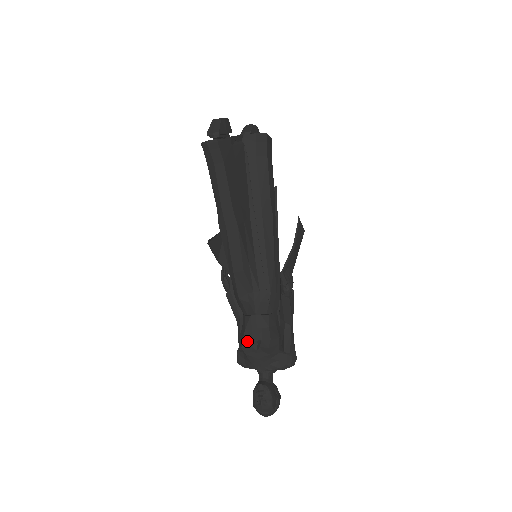
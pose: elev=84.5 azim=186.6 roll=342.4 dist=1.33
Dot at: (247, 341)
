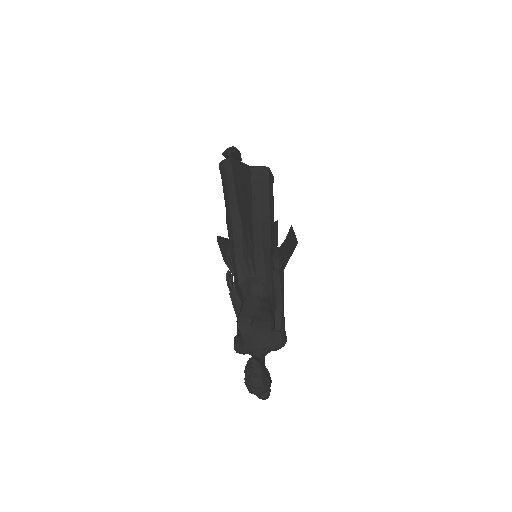
Dot at: (242, 318)
